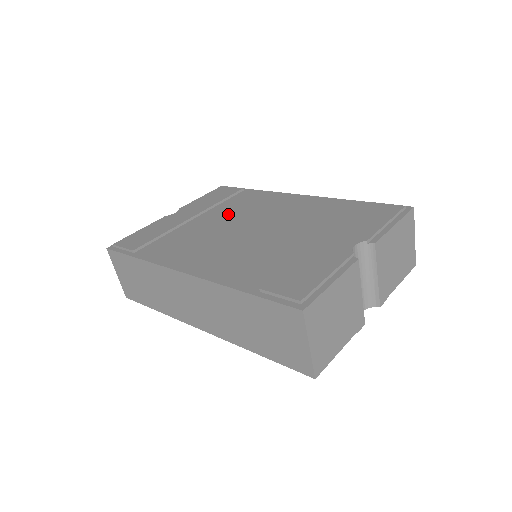
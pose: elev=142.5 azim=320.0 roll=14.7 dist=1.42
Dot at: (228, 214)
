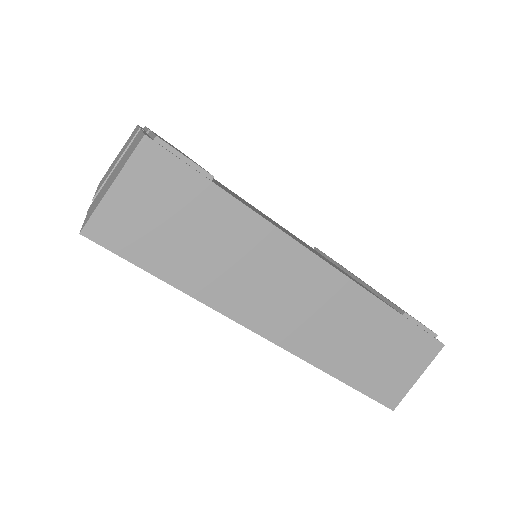
Dot at: occluded
